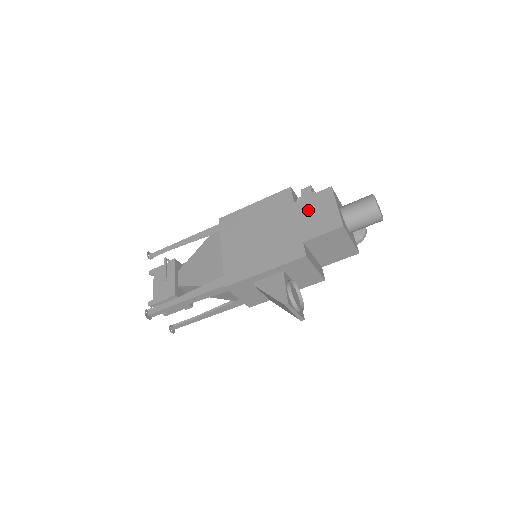
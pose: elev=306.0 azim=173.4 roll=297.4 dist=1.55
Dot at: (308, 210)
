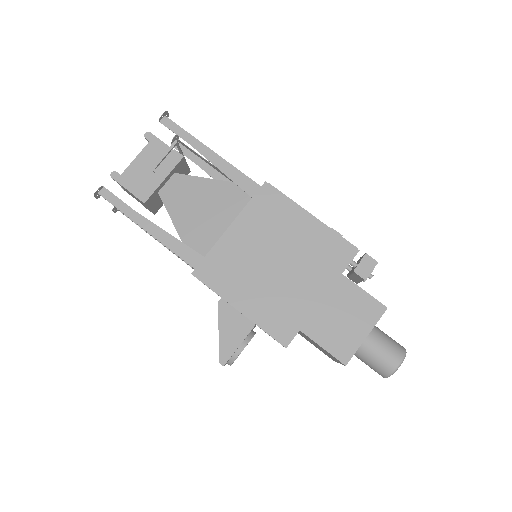
Dot at: (342, 303)
